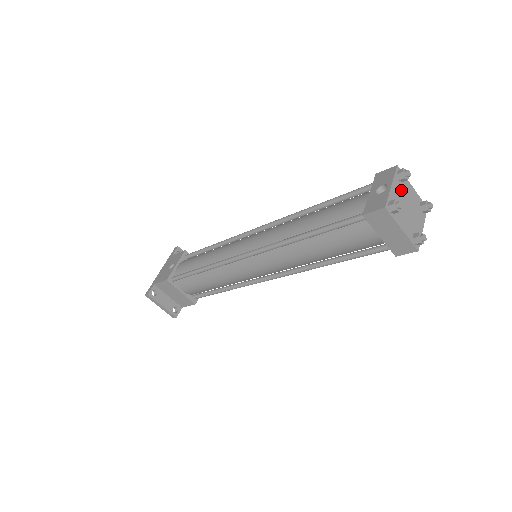
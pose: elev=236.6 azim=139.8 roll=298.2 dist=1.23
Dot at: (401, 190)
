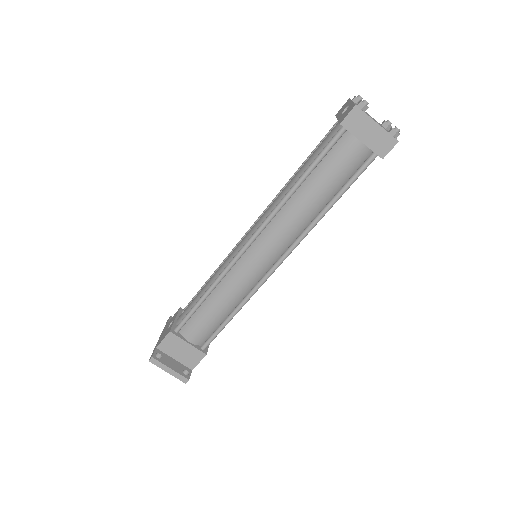
Dot at: occluded
